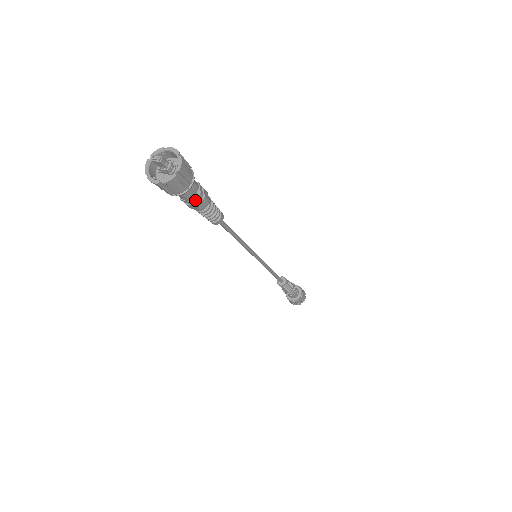
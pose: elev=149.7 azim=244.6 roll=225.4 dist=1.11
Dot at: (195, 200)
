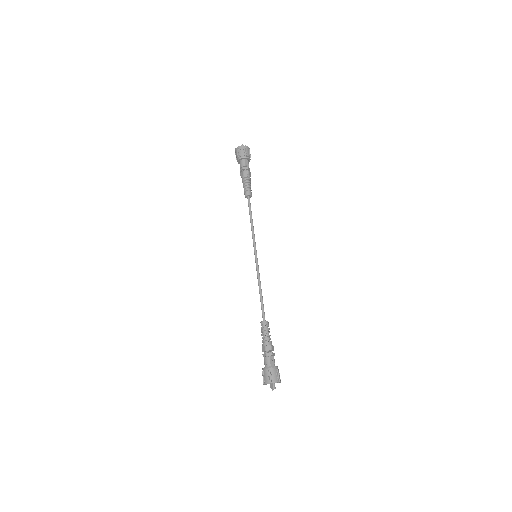
Dot at: (244, 168)
